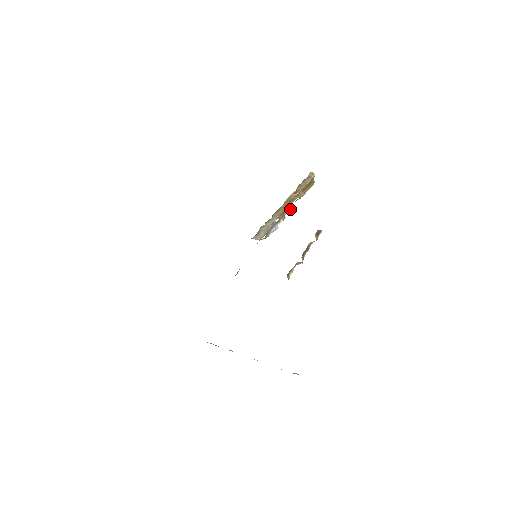
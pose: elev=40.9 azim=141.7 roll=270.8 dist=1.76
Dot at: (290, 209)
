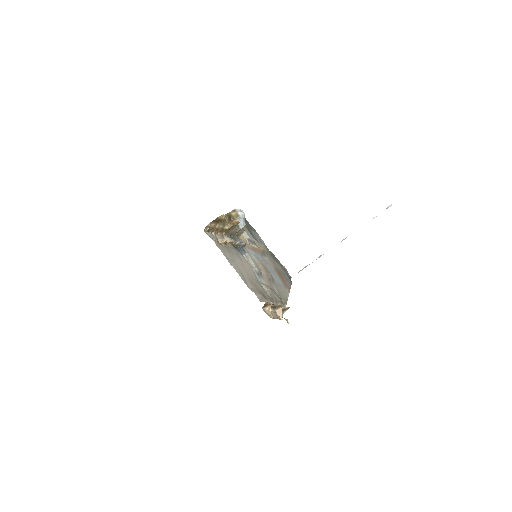
Dot at: (231, 244)
